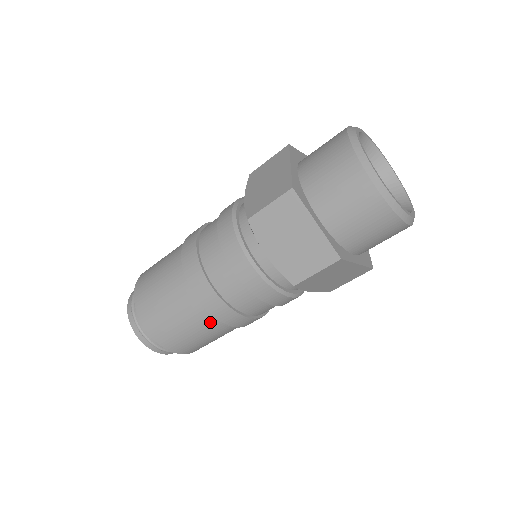
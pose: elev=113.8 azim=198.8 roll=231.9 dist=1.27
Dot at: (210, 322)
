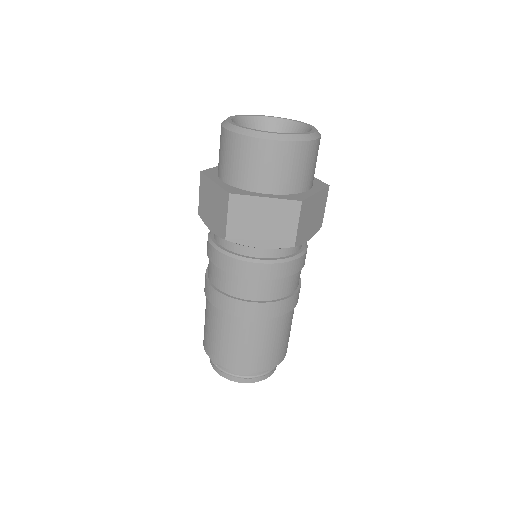
Dot at: (226, 319)
